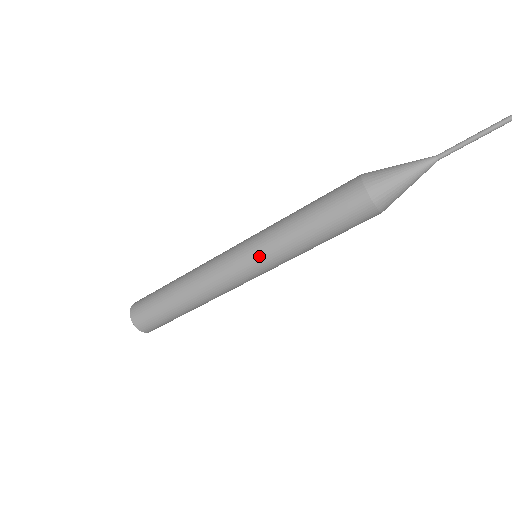
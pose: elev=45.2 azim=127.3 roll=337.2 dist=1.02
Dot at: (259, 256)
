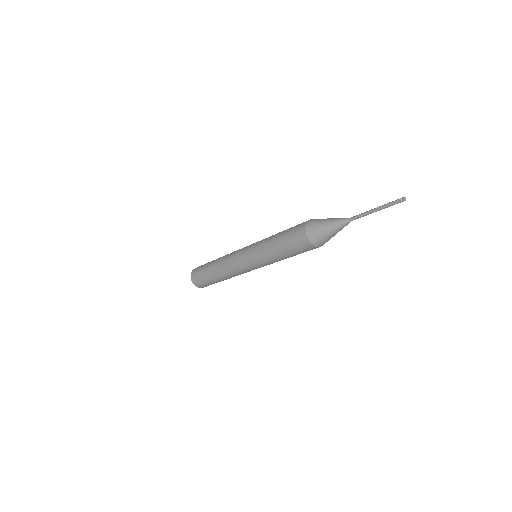
Dot at: (257, 264)
